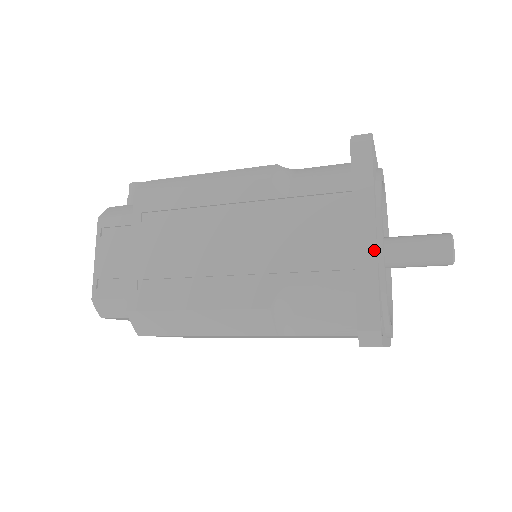
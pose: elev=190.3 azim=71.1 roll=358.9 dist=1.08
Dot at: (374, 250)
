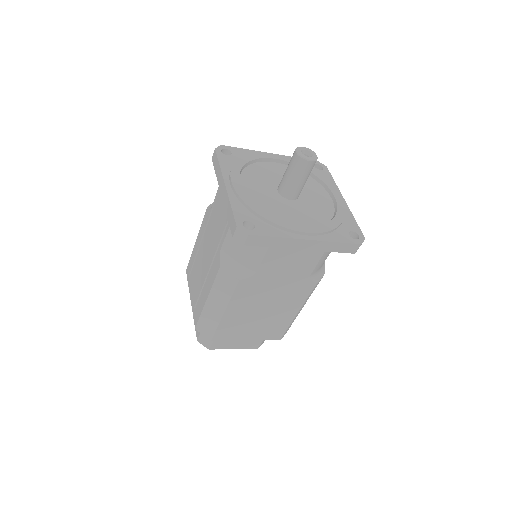
Dot at: (226, 193)
